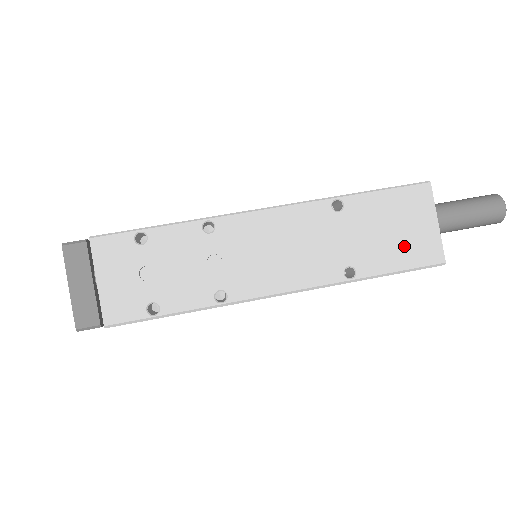
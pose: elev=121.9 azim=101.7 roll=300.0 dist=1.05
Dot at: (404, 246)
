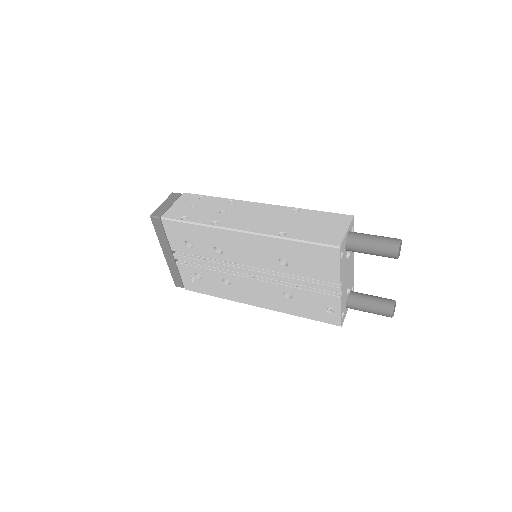
Dot at: (320, 233)
